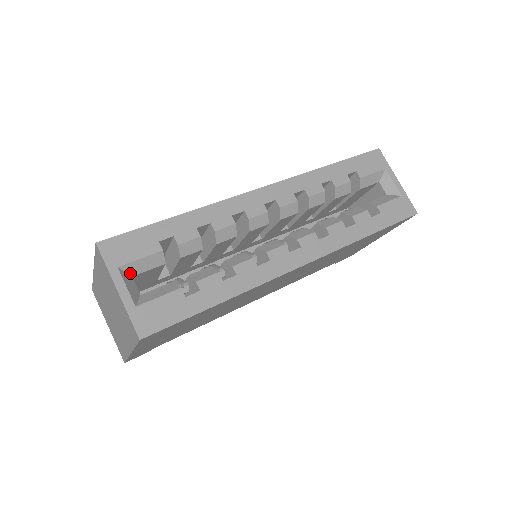
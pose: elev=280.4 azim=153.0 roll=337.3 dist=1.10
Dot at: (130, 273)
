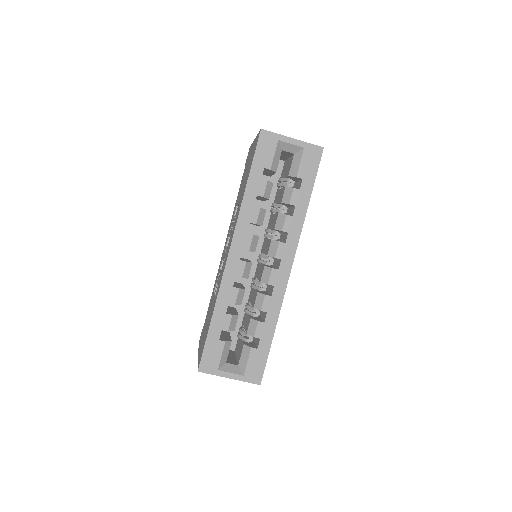
Dot at: (224, 363)
